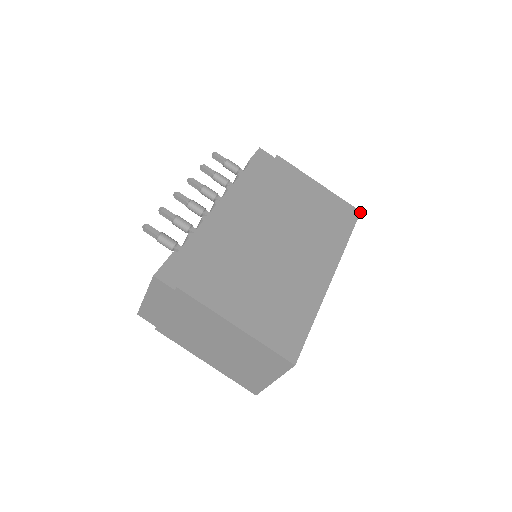
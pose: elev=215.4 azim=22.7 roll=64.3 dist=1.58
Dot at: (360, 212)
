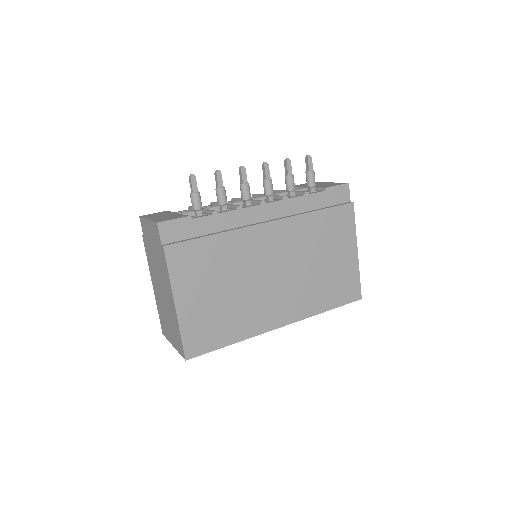
Dot at: occluded
